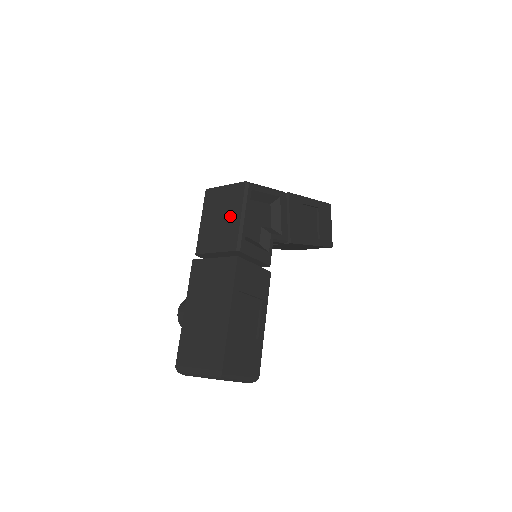
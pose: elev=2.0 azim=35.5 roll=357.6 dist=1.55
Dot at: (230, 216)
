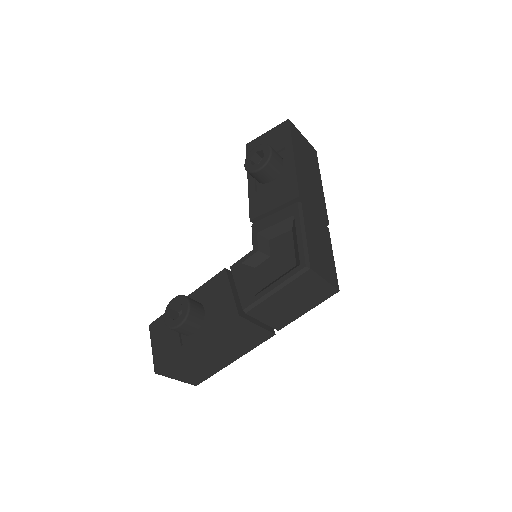
Dot at: (301, 307)
